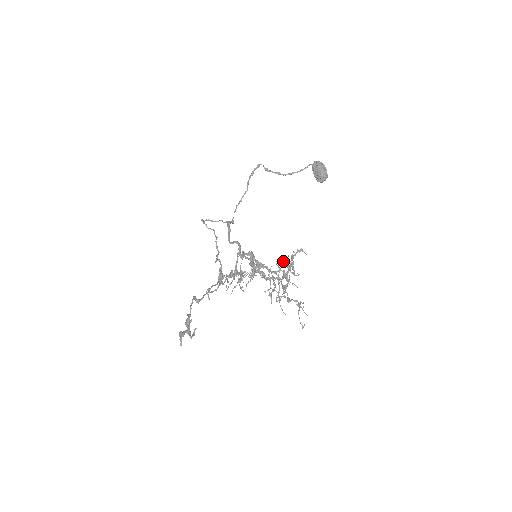
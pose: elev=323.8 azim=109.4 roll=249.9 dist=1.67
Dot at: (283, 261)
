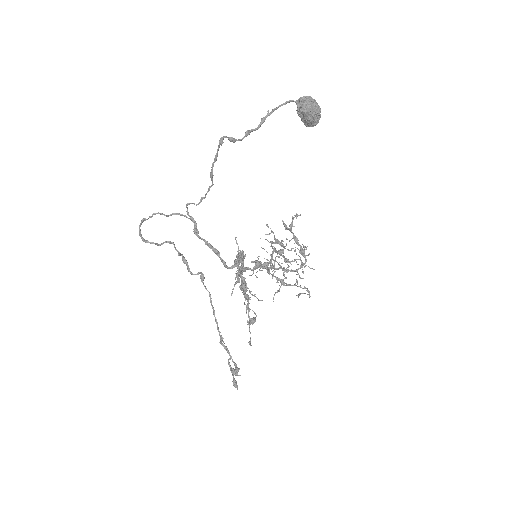
Dot at: (267, 226)
